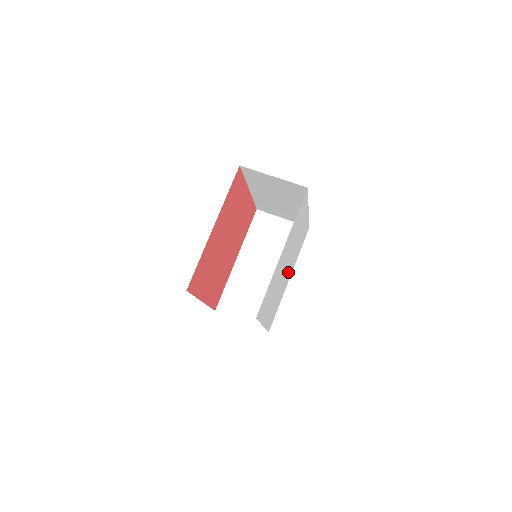
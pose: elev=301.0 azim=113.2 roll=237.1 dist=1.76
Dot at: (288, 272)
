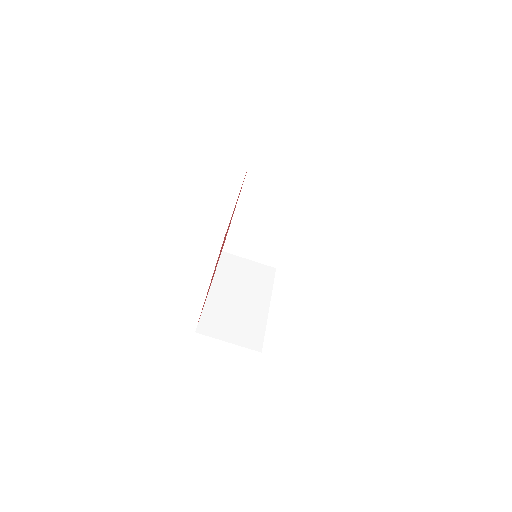
Dot at: occluded
